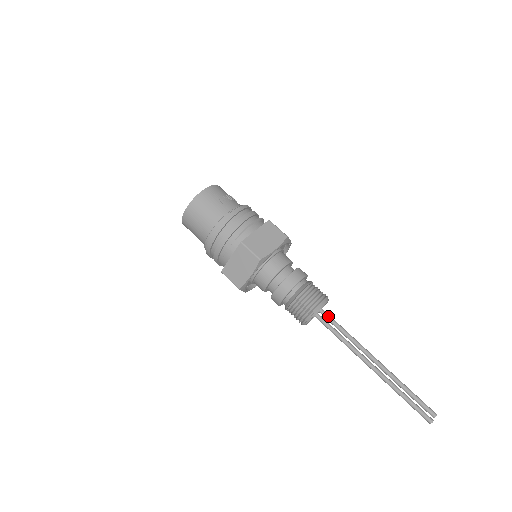
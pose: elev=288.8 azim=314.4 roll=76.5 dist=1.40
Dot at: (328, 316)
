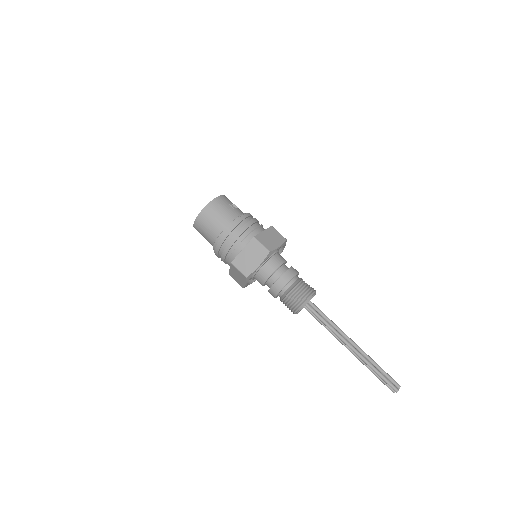
Dot at: (316, 306)
